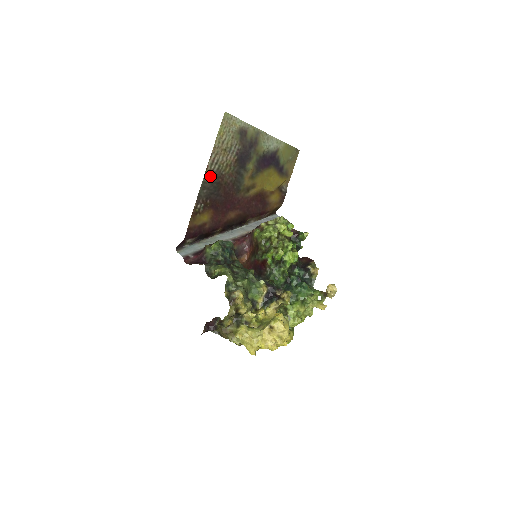
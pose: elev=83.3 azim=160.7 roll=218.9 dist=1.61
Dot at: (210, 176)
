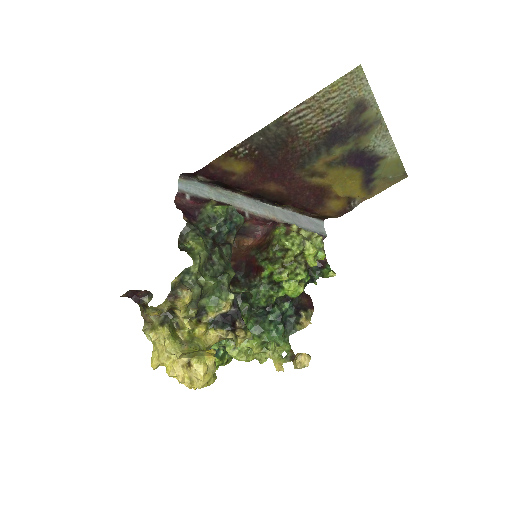
Dot at: (281, 126)
